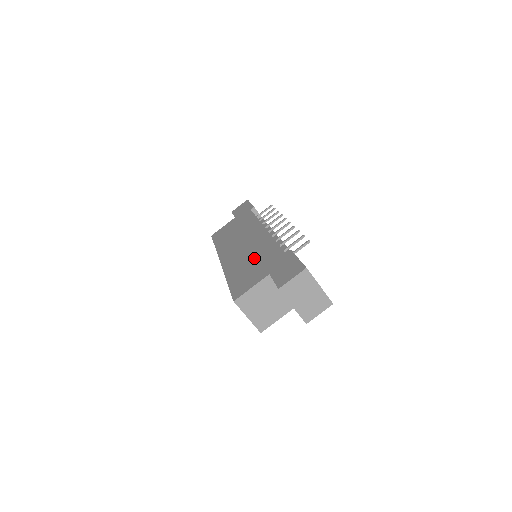
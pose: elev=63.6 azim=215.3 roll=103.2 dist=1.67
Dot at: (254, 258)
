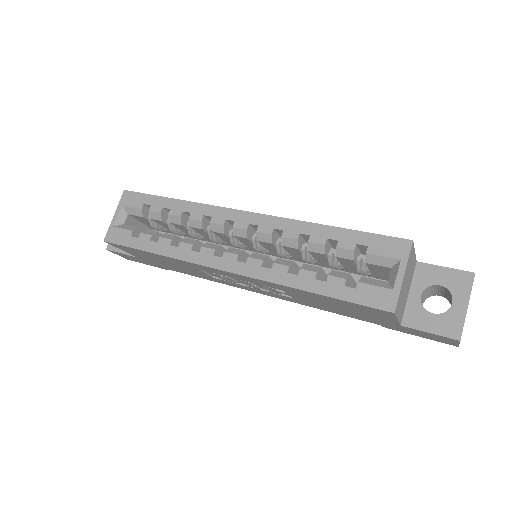
Dot at: occluded
